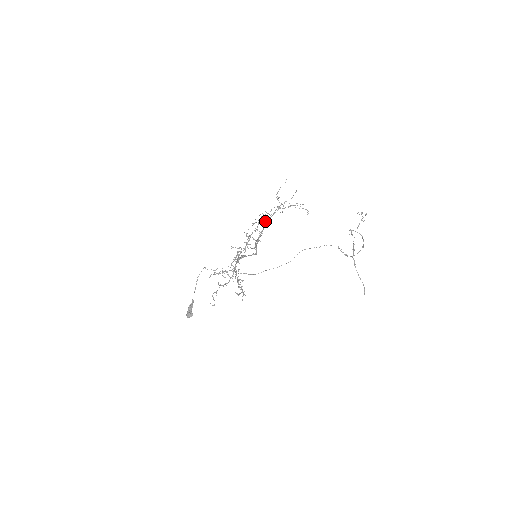
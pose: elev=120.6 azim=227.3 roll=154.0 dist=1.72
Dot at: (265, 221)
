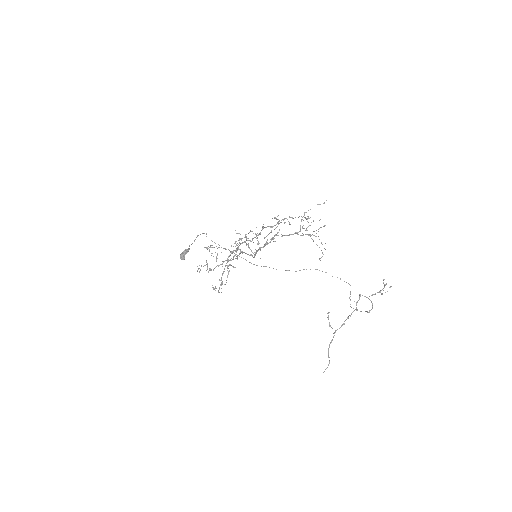
Dot at: (276, 235)
